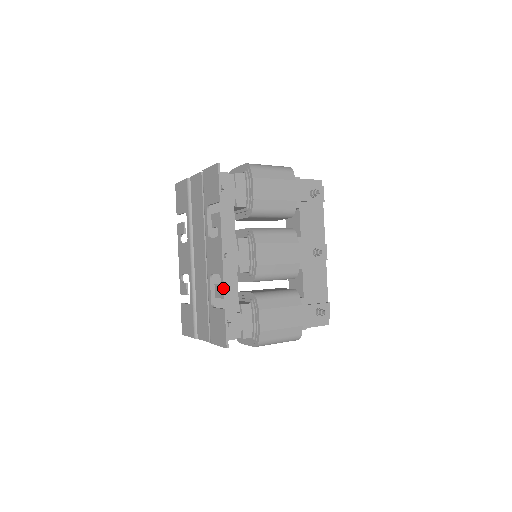
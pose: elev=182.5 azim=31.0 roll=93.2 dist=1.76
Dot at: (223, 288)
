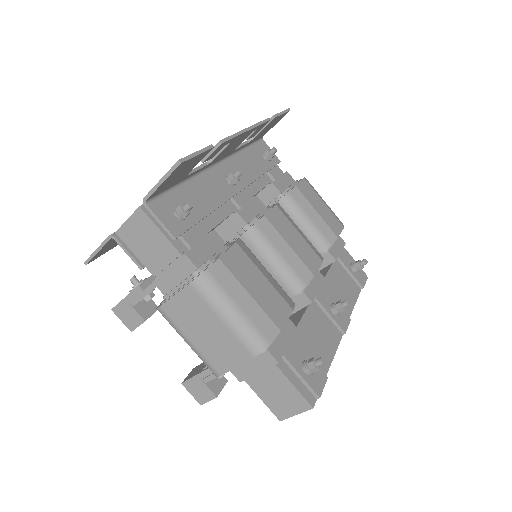
Dot at: (226, 138)
